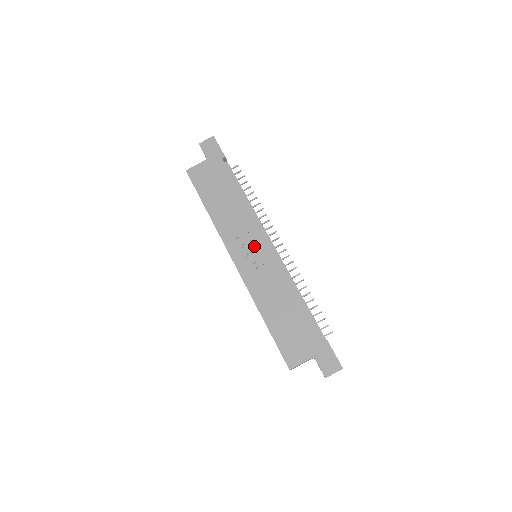
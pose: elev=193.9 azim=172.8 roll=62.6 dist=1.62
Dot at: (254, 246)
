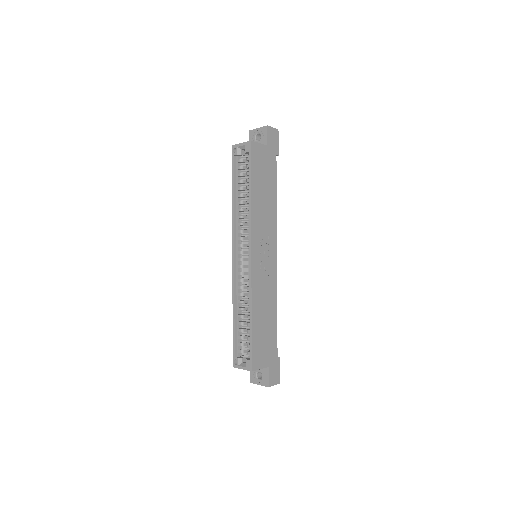
Dot at: (268, 250)
